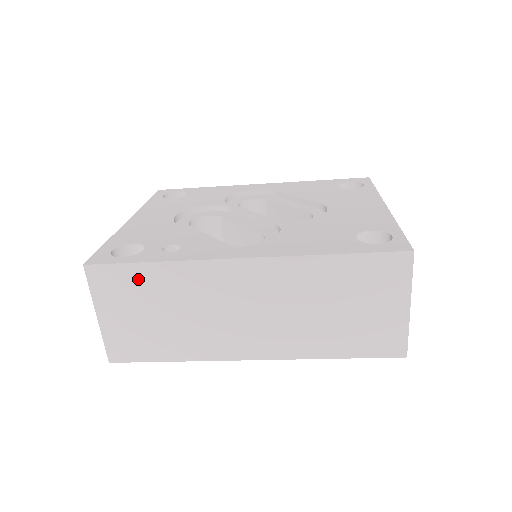
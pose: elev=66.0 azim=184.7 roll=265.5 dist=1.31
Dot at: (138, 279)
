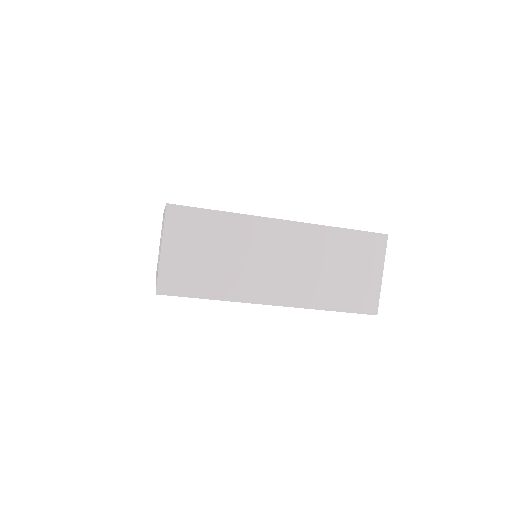
Dot at: (205, 222)
